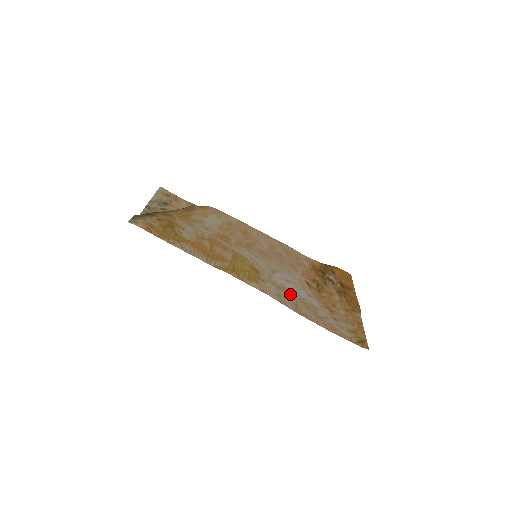
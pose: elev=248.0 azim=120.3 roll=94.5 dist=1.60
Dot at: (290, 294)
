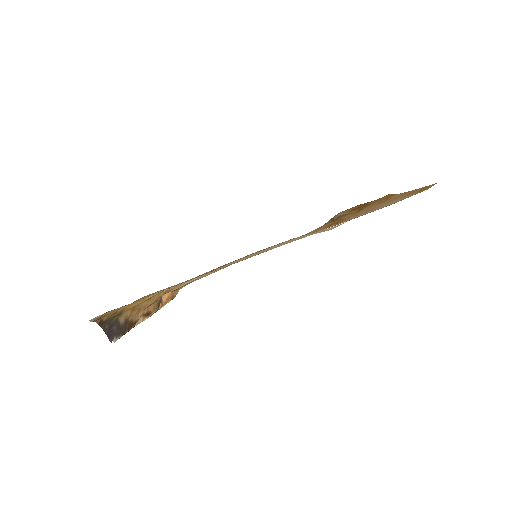
Dot at: occluded
